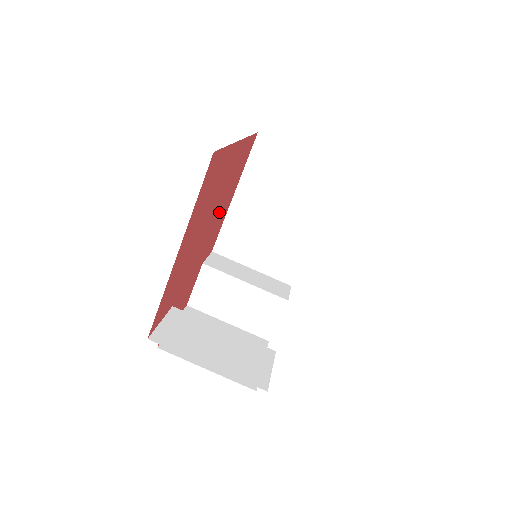
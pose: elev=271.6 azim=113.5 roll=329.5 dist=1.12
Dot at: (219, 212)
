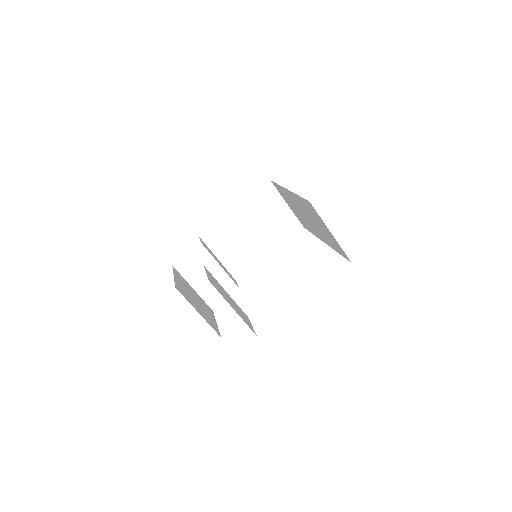
Dot at: occluded
